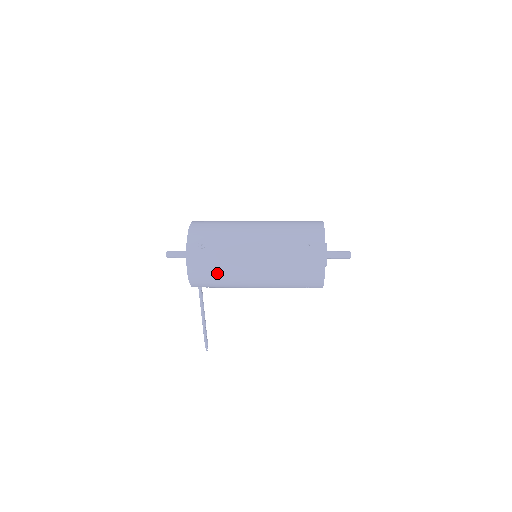
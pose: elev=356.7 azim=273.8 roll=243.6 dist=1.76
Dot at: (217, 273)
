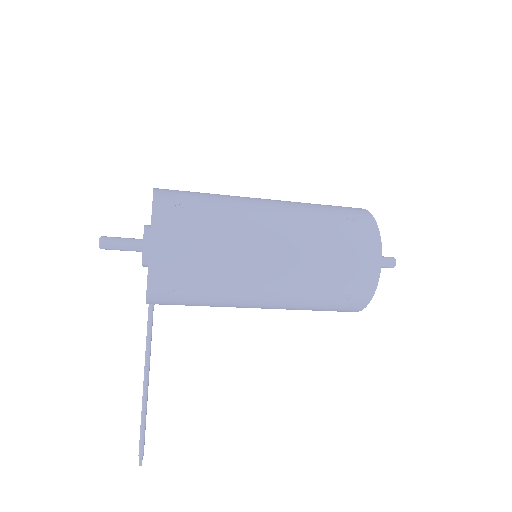
Dot at: (205, 252)
